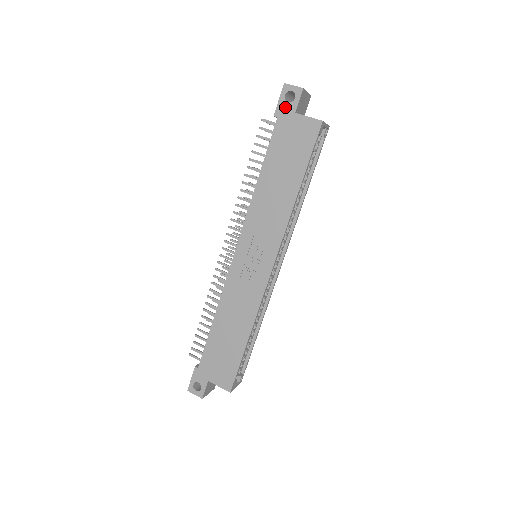
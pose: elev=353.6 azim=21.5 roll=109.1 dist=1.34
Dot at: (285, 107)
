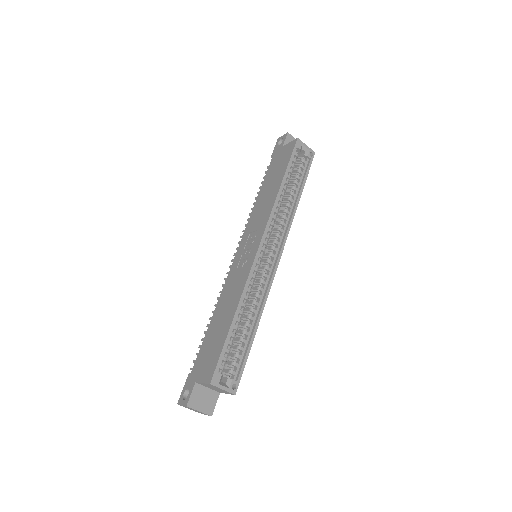
Dot at: (277, 148)
